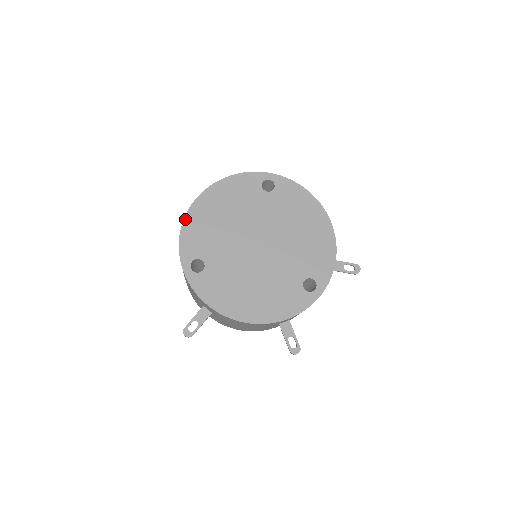
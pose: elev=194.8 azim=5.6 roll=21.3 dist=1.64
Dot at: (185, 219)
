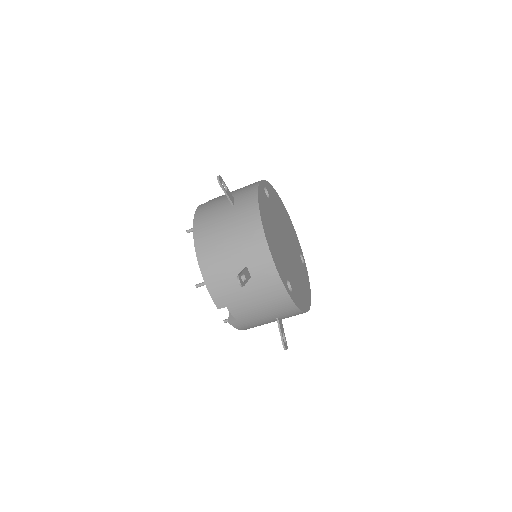
Dot at: occluded
